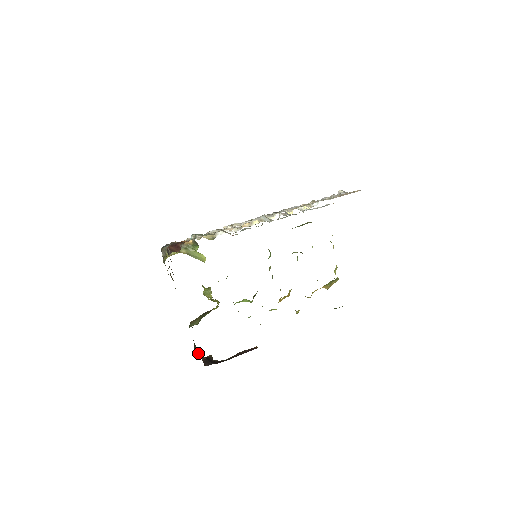
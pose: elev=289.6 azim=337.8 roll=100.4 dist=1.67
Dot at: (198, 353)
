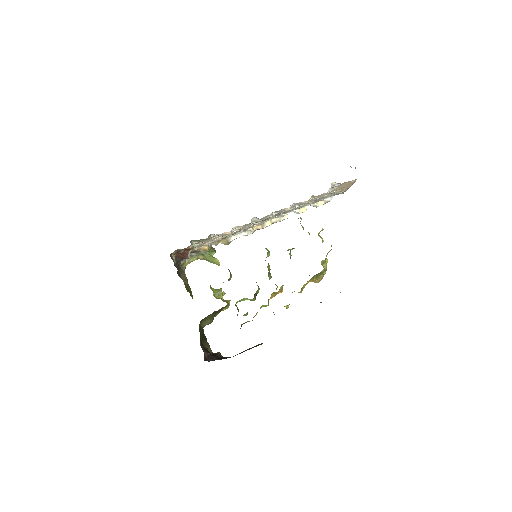
Dot at: (210, 350)
